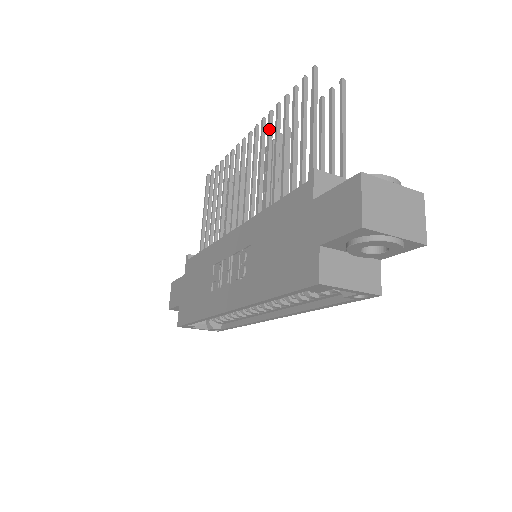
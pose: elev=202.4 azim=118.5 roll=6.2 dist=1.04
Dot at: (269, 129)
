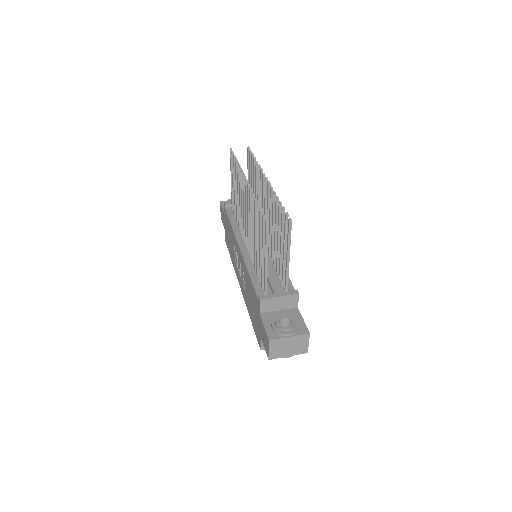
Dot at: (252, 209)
